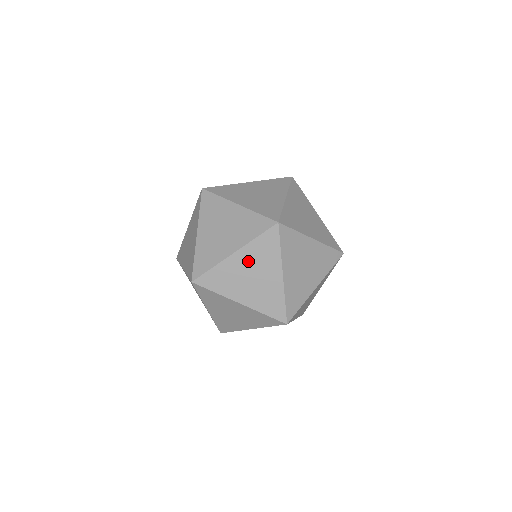
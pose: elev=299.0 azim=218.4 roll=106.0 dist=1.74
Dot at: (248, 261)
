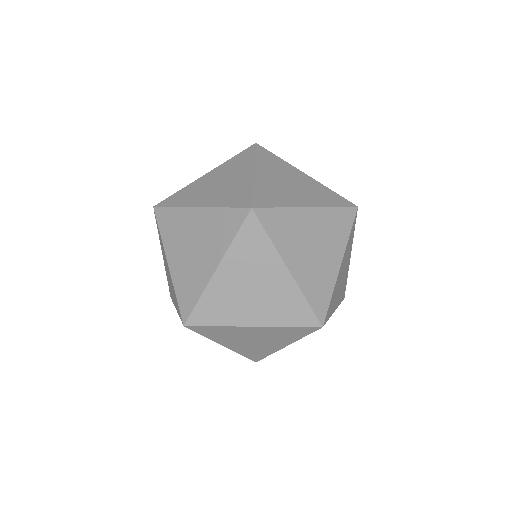
Dot at: (202, 226)
